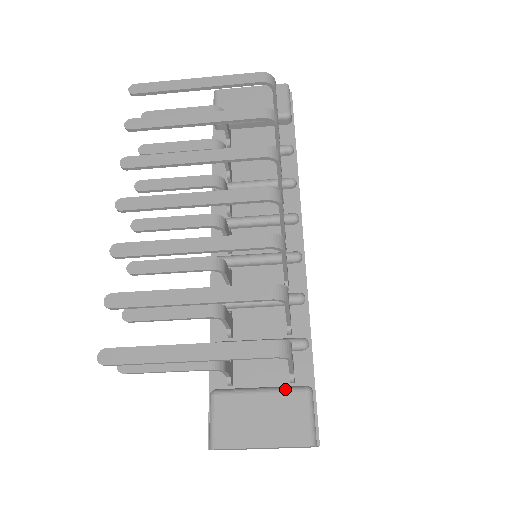
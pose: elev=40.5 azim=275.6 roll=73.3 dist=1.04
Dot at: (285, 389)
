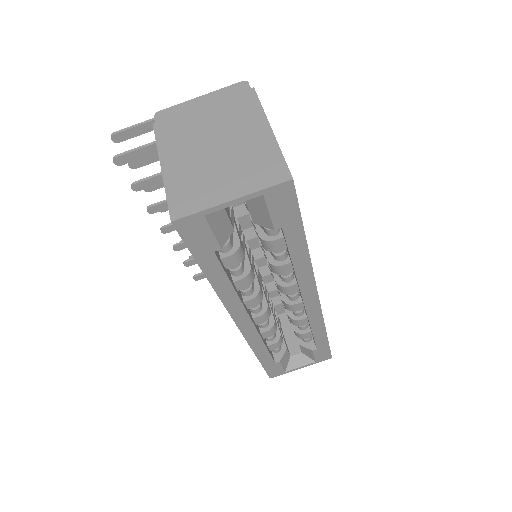
Dot at: occluded
